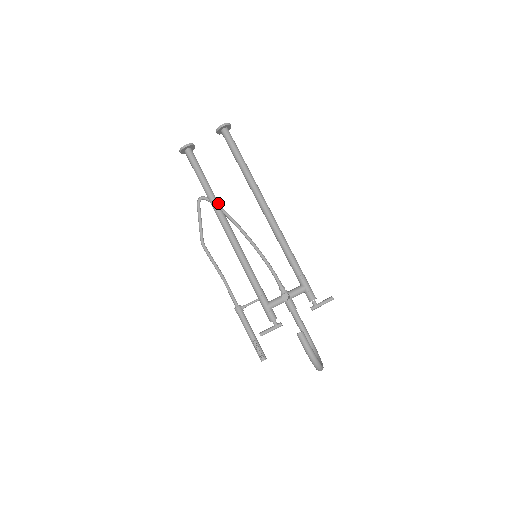
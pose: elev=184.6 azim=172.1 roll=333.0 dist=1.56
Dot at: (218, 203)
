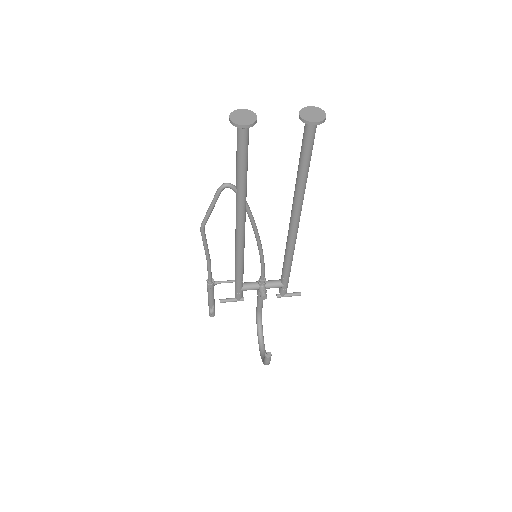
Dot at: occluded
